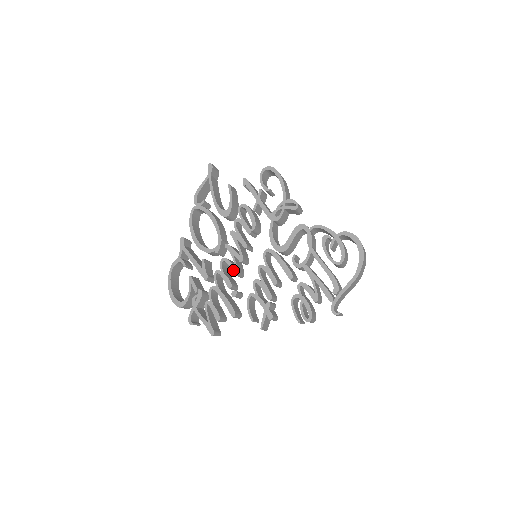
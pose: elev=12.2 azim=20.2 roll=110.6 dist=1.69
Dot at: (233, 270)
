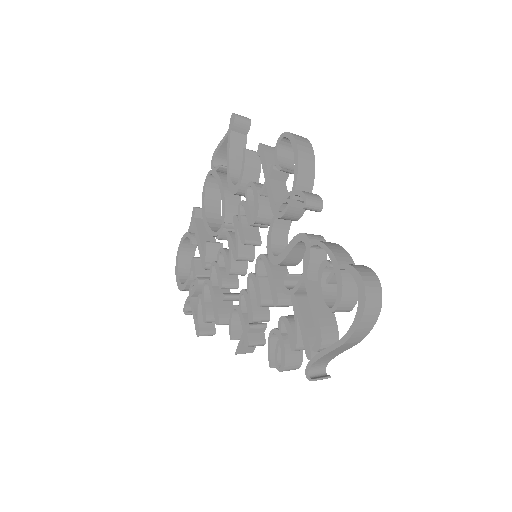
Dot at: (226, 267)
